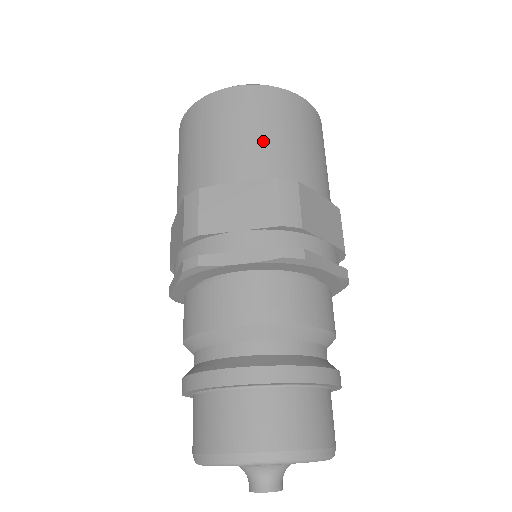
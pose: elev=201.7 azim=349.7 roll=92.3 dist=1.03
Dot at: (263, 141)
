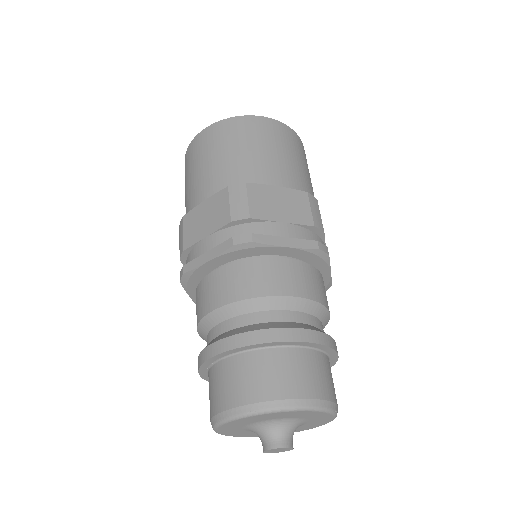
Dot at: (220, 163)
